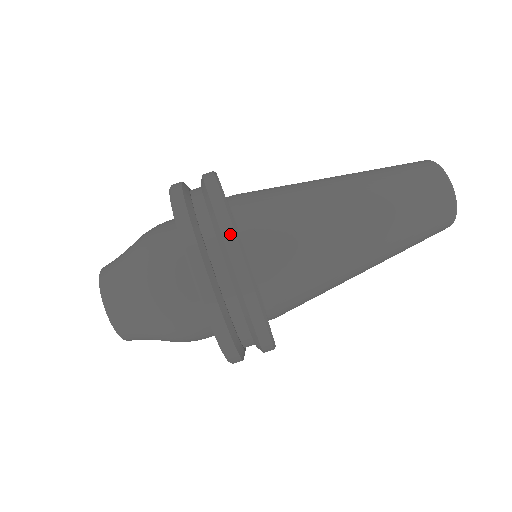
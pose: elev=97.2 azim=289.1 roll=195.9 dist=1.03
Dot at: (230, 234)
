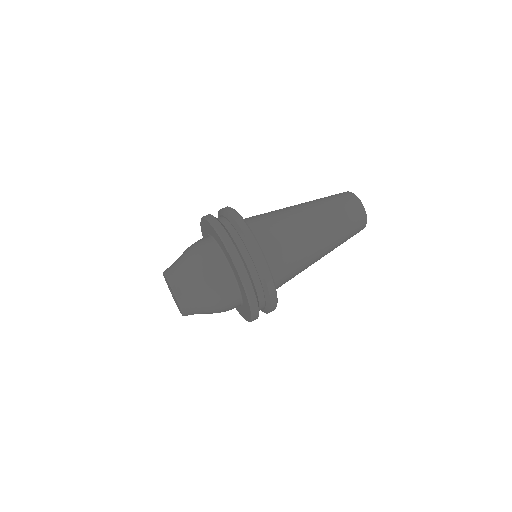
Dot at: occluded
